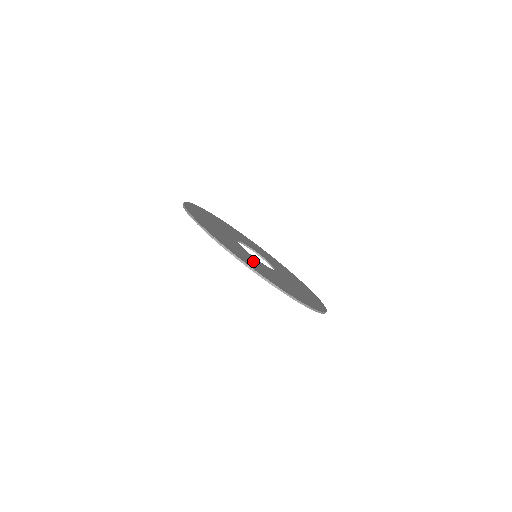
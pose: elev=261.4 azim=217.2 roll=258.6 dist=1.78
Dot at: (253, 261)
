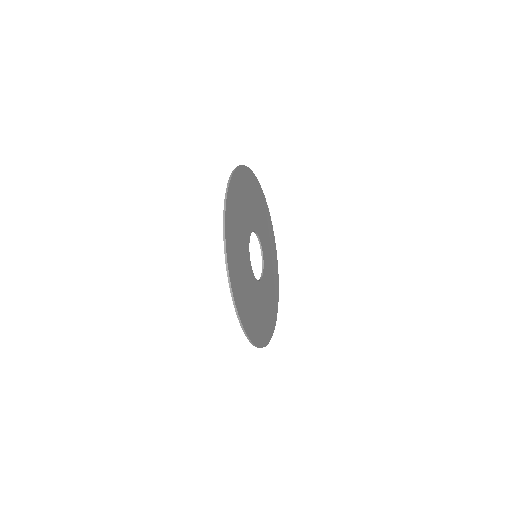
Dot at: (248, 290)
